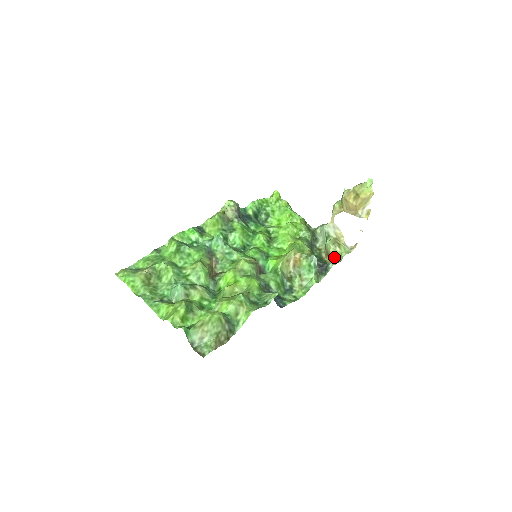
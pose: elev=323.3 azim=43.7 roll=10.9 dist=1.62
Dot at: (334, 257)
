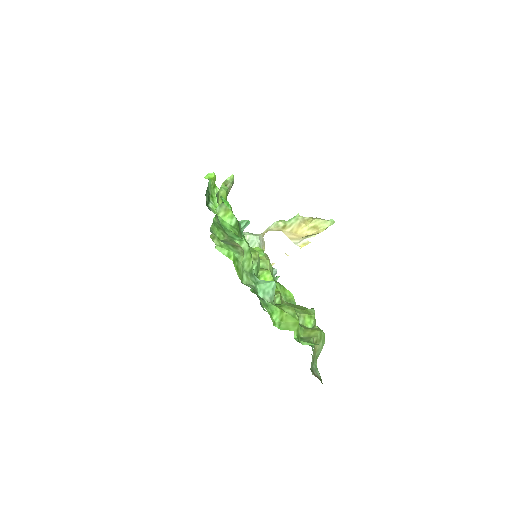
Dot at: occluded
